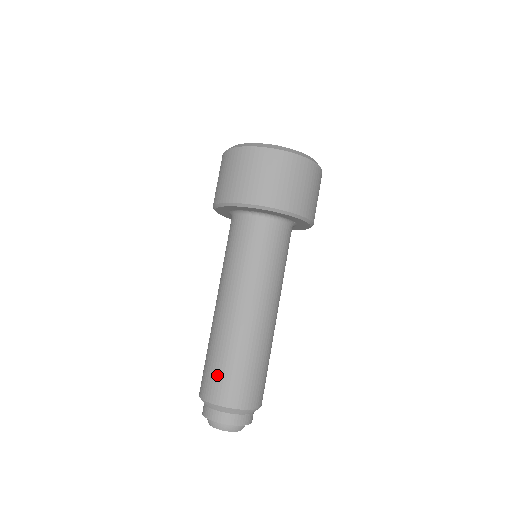
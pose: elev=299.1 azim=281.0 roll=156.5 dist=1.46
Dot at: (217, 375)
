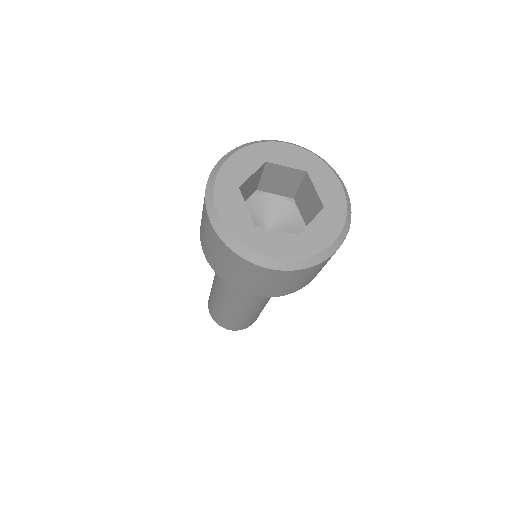
Dot at: occluded
